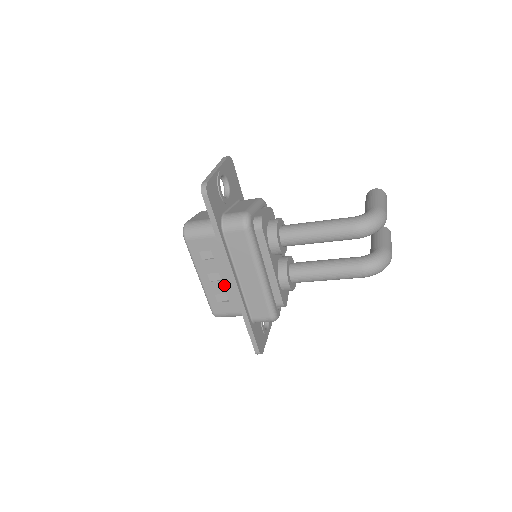
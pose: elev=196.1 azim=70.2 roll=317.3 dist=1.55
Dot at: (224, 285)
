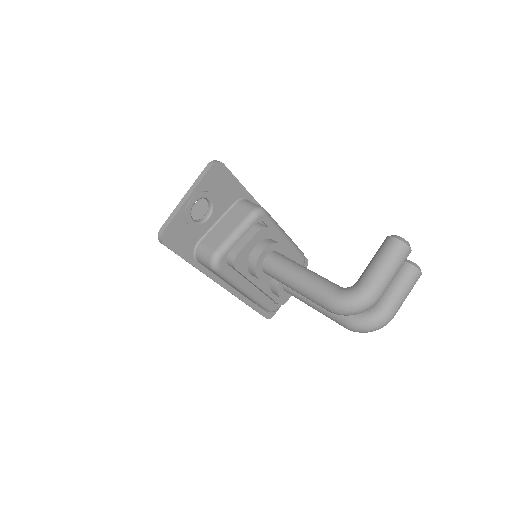
Dot at: occluded
